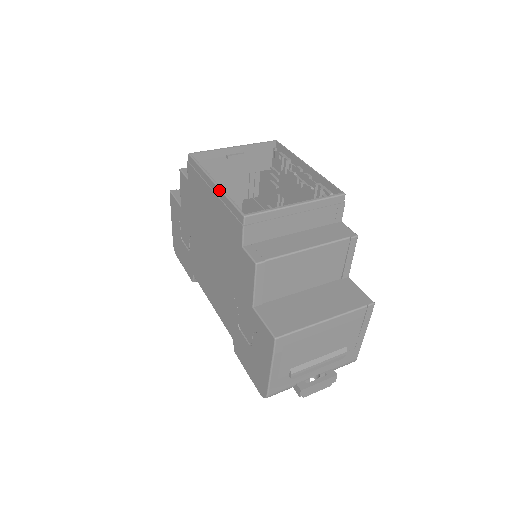
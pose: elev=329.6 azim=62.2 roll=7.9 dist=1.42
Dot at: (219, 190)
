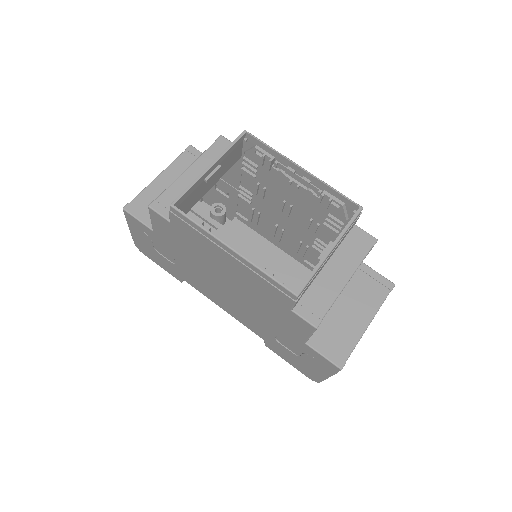
Dot at: (245, 261)
